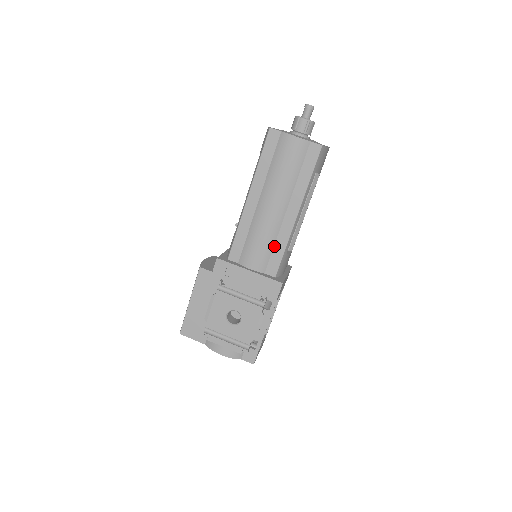
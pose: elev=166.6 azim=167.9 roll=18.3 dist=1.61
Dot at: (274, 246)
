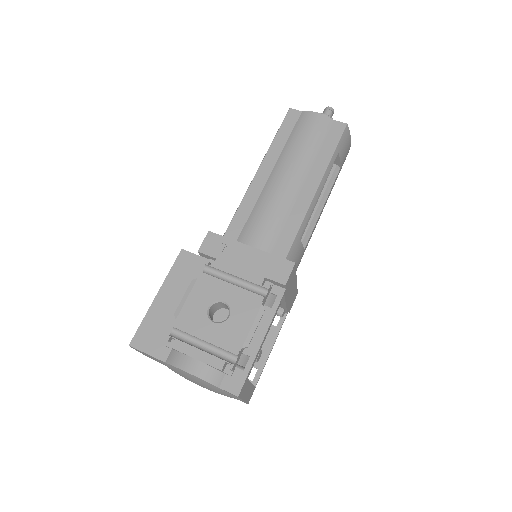
Dot at: (285, 223)
